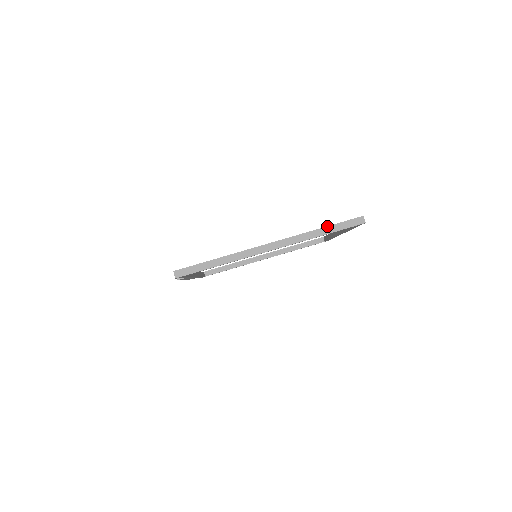
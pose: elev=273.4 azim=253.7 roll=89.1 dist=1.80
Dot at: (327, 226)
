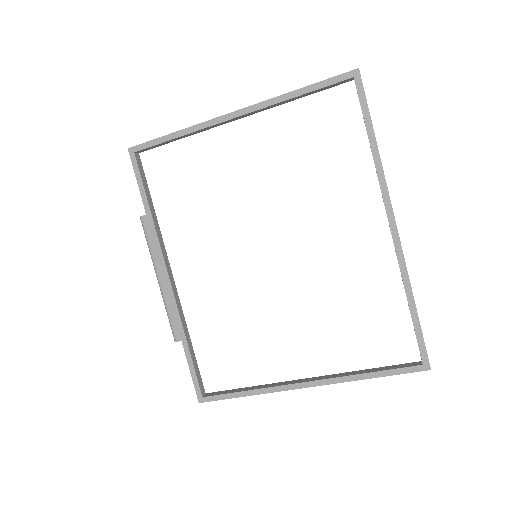
Dot at: occluded
